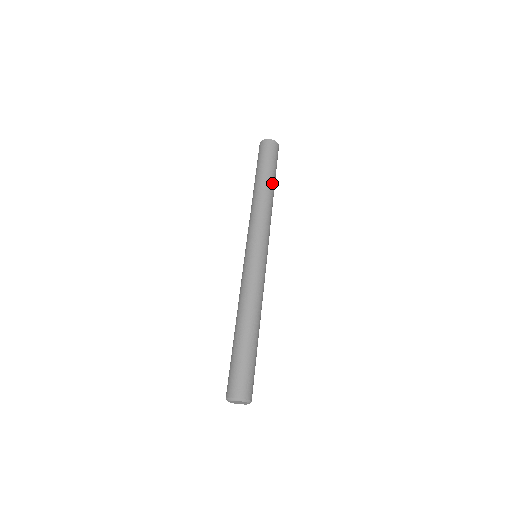
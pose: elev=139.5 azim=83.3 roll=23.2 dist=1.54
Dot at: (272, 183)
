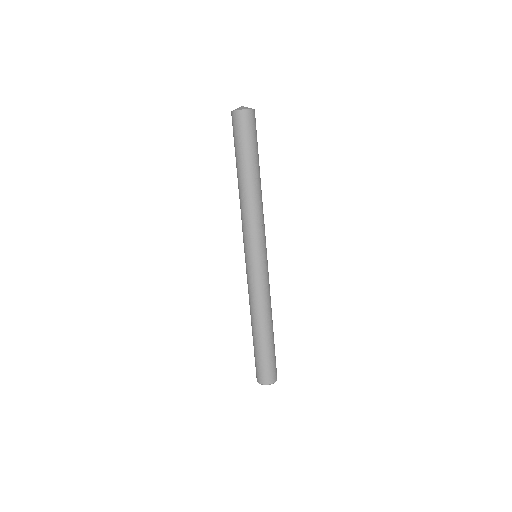
Dot at: (258, 171)
